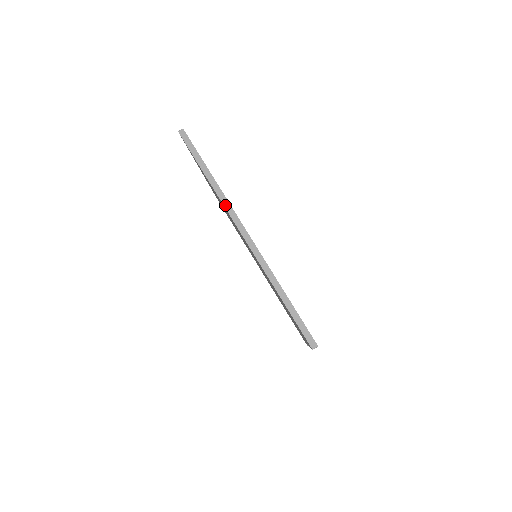
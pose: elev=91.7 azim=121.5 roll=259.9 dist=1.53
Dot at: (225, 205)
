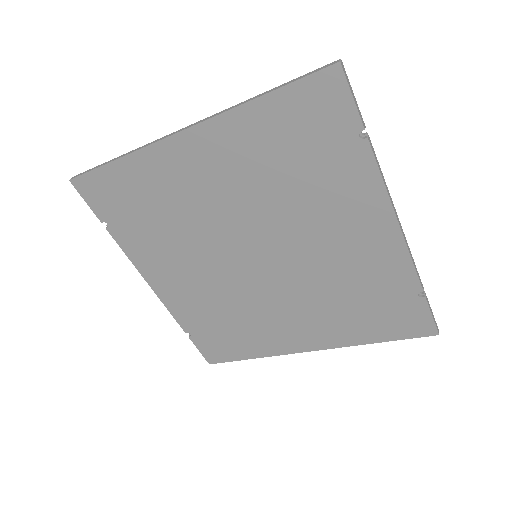
Dot at: (149, 145)
